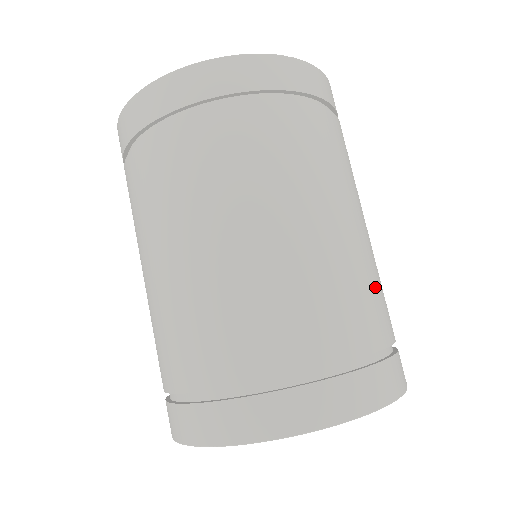
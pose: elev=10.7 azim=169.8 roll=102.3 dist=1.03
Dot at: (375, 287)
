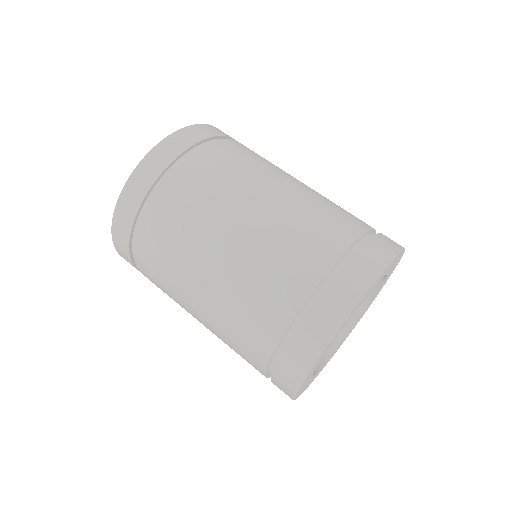
Dot at: (314, 219)
